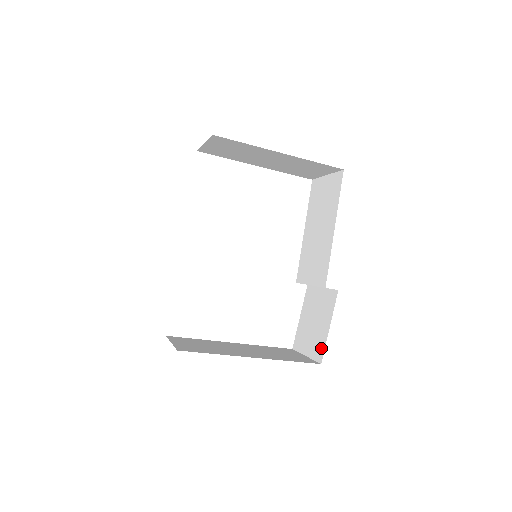
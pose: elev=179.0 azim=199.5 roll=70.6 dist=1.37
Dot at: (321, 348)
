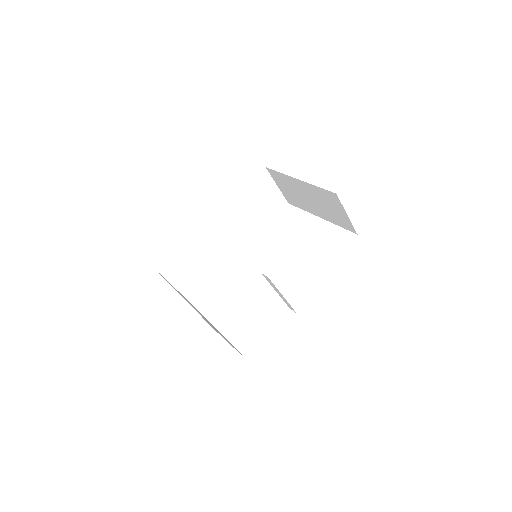
Dot at: occluded
